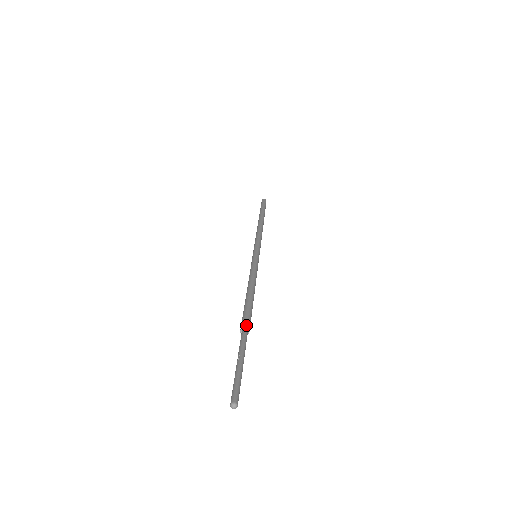
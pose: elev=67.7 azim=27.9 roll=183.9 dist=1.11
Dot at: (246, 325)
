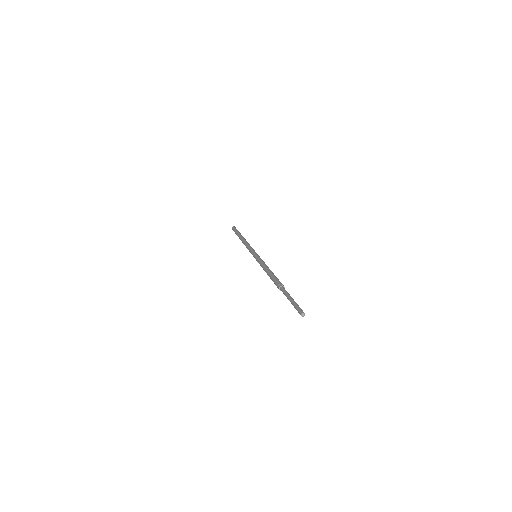
Dot at: (279, 285)
